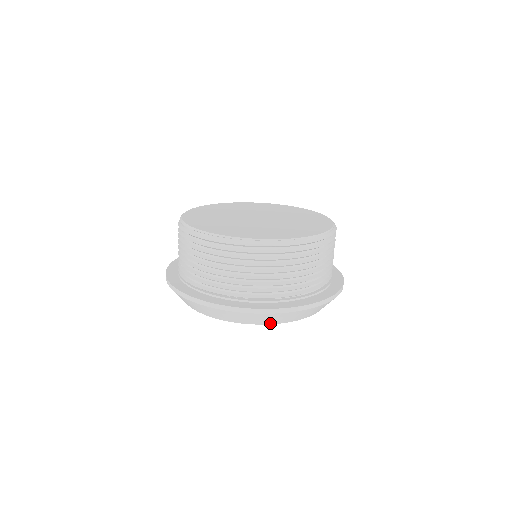
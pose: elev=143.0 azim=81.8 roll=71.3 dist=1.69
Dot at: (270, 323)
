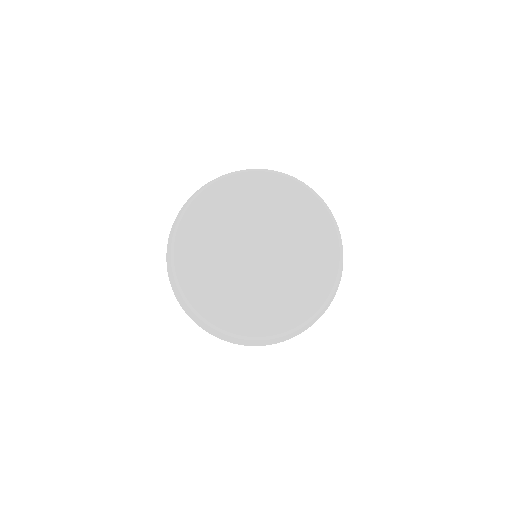
Dot at: occluded
